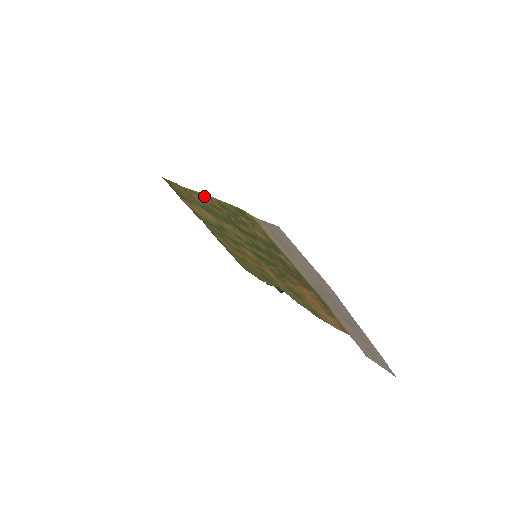
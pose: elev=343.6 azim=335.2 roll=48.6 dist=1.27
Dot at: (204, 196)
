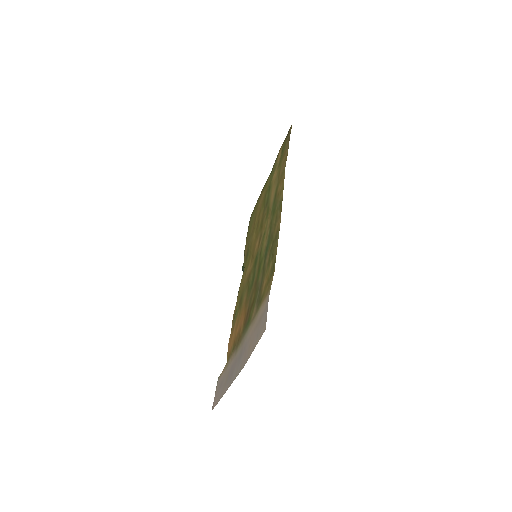
Dot at: (281, 206)
